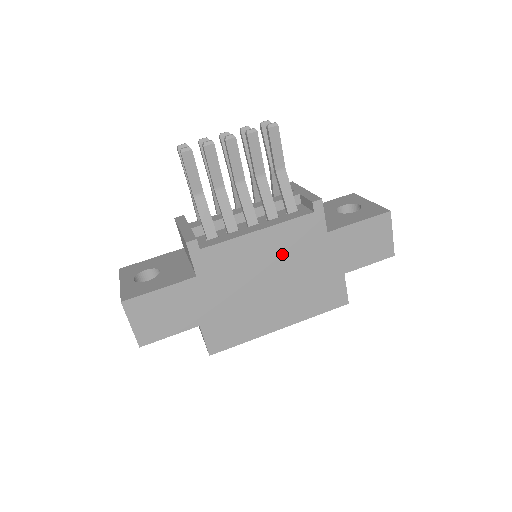
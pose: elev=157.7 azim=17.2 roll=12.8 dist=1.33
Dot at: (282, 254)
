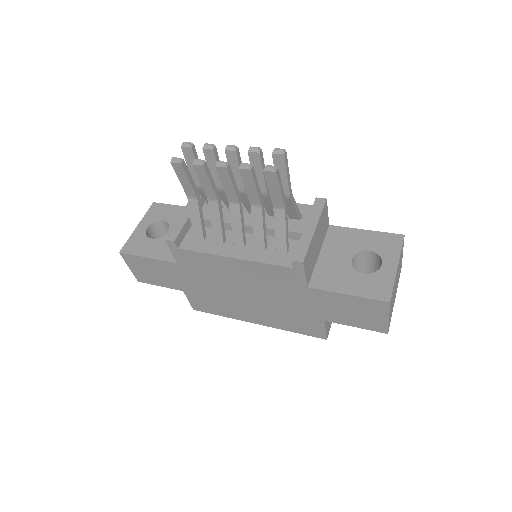
Dot at: (257, 282)
